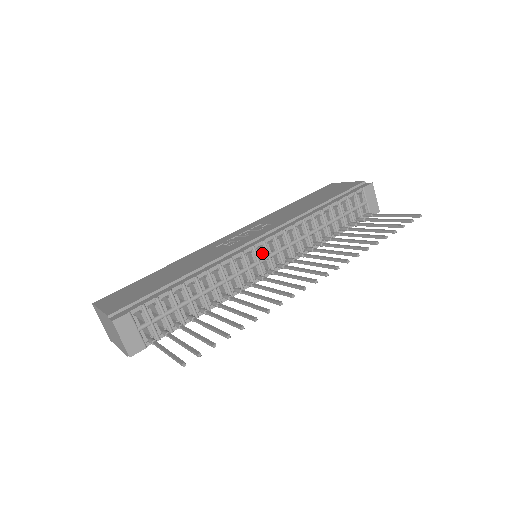
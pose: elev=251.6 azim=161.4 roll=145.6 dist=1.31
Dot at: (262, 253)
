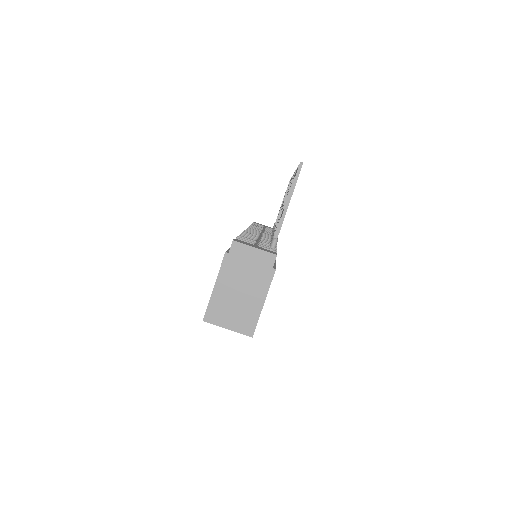
Dot at: occluded
